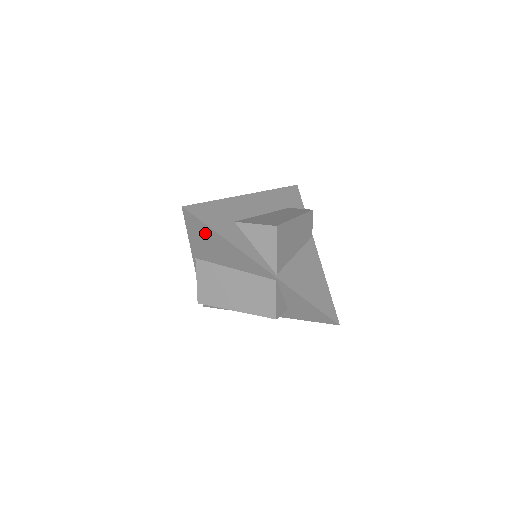
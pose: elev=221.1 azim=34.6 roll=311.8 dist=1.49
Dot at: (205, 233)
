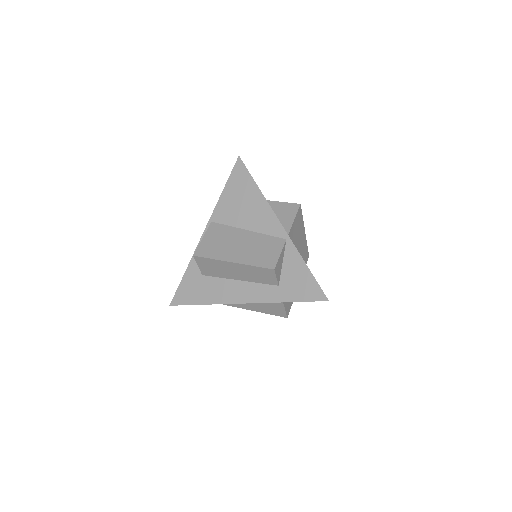
Dot at: (243, 185)
